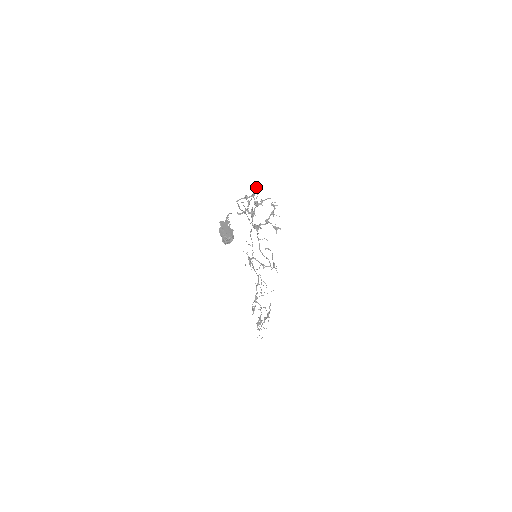
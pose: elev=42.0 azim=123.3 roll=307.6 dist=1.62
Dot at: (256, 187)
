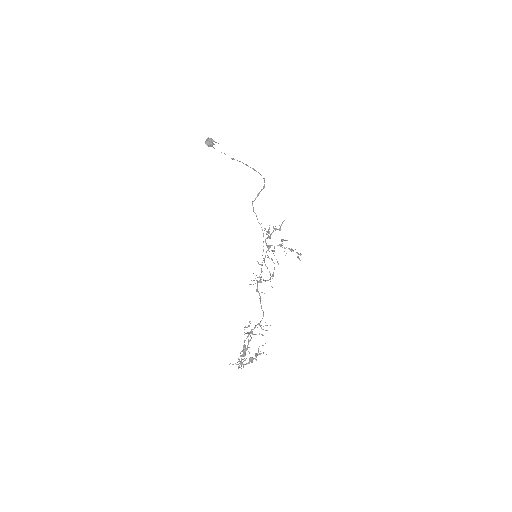
Dot at: occluded
